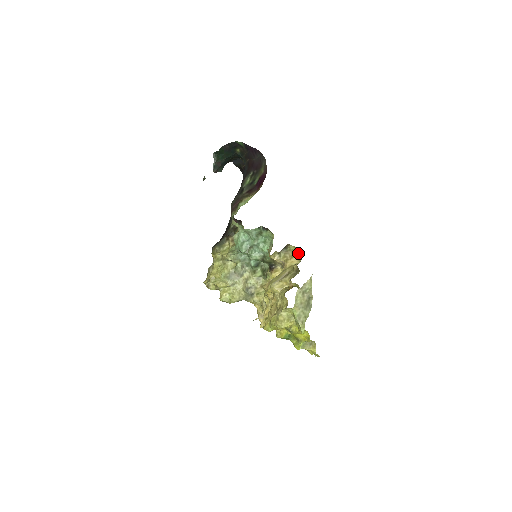
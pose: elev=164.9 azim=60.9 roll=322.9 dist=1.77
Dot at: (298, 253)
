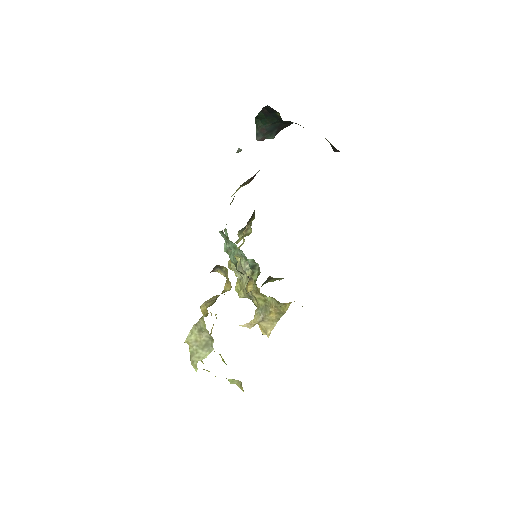
Dot at: occluded
